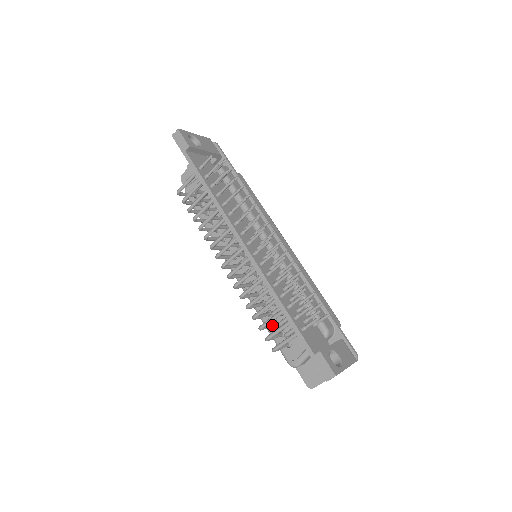
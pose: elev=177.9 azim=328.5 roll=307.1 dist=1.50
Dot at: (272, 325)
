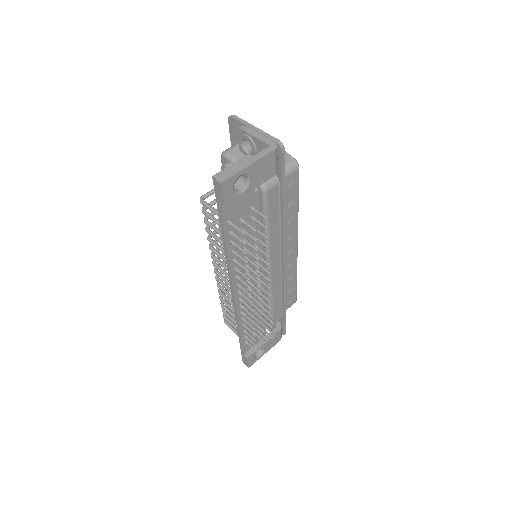
Dot at: occluded
